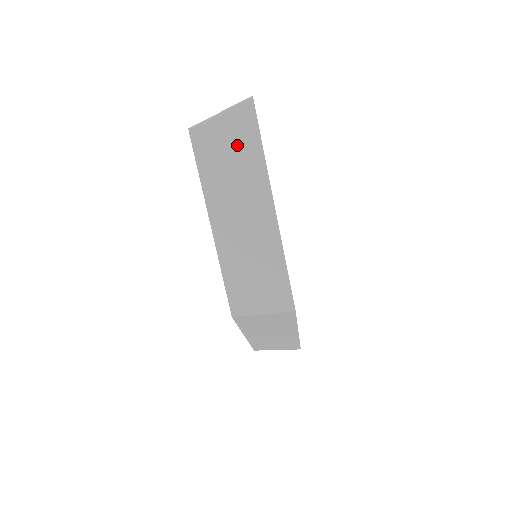
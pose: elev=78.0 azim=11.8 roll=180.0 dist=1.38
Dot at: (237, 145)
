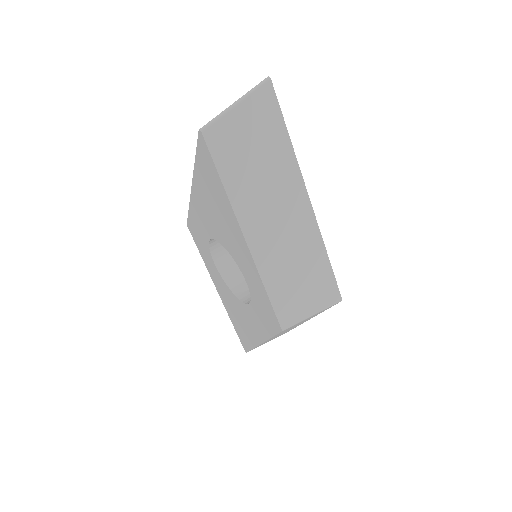
Dot at: (261, 139)
